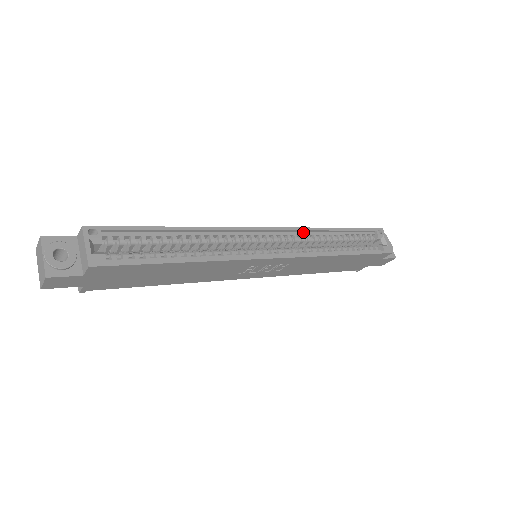
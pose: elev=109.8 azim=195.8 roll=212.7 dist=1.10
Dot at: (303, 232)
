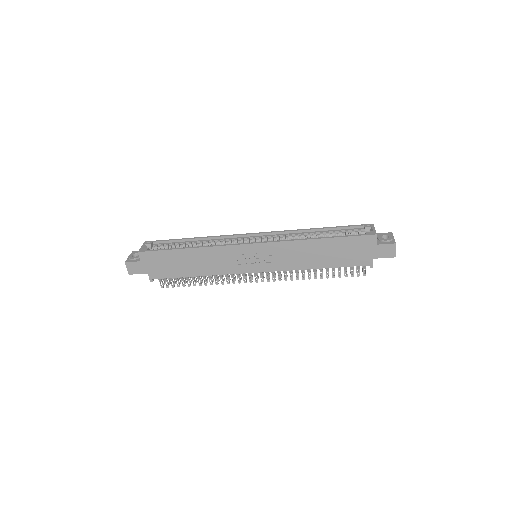
Dot at: (286, 234)
